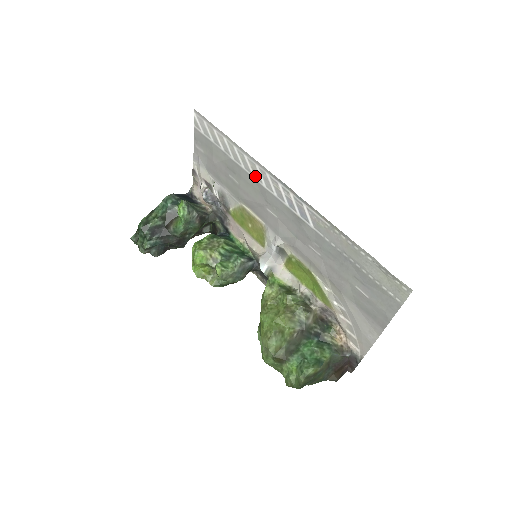
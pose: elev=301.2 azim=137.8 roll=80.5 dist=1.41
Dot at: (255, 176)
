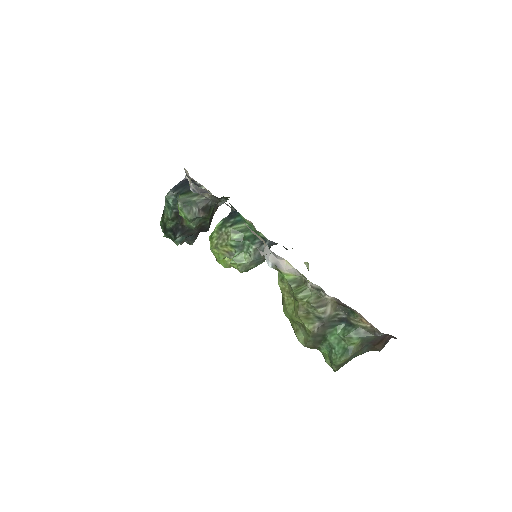
Dot at: occluded
